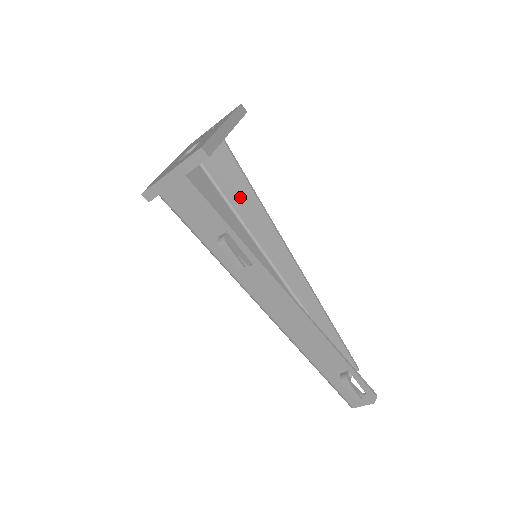
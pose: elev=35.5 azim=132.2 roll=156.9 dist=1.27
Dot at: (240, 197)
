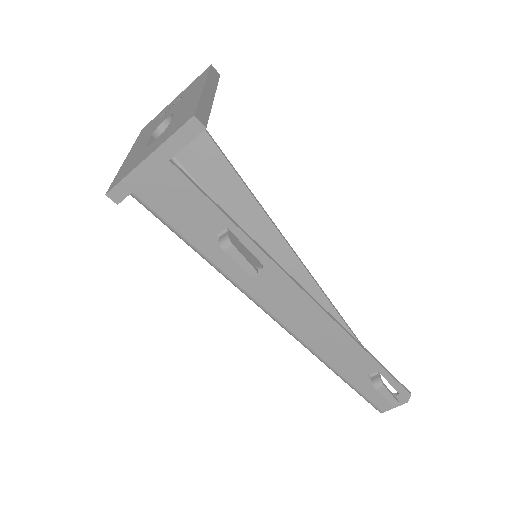
Dot at: (221, 186)
